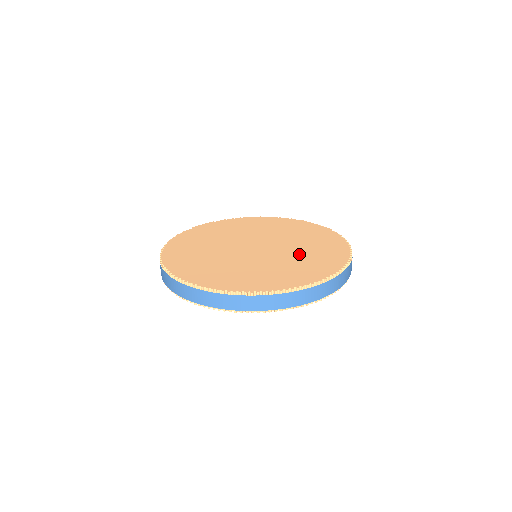
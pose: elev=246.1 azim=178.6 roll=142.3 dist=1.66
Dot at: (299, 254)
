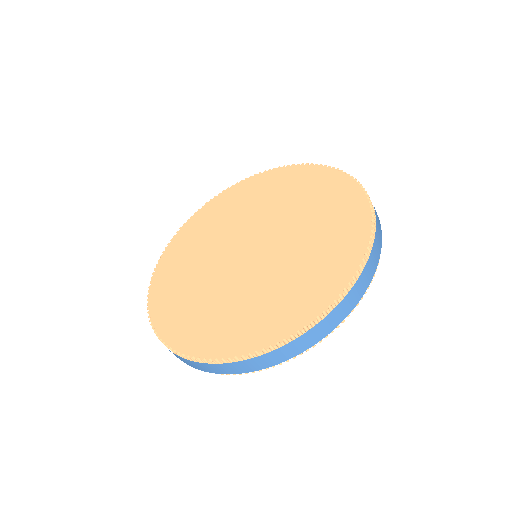
Dot at: (303, 248)
